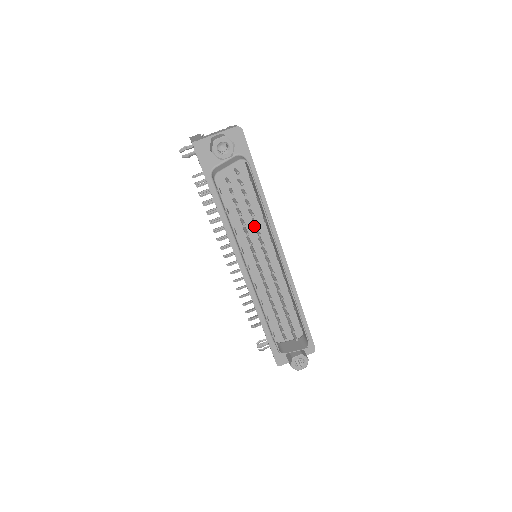
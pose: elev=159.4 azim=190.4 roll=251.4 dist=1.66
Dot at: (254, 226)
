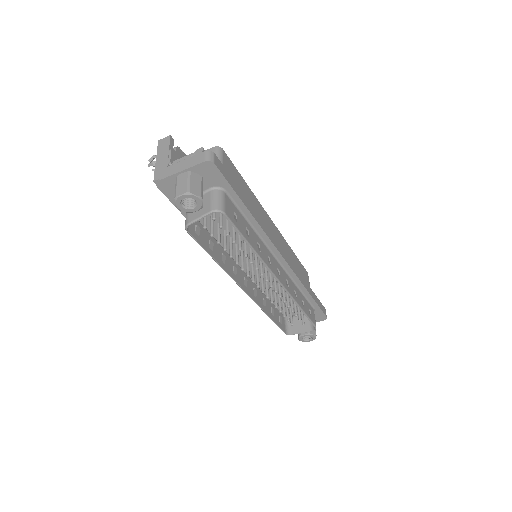
Dot at: occluded
